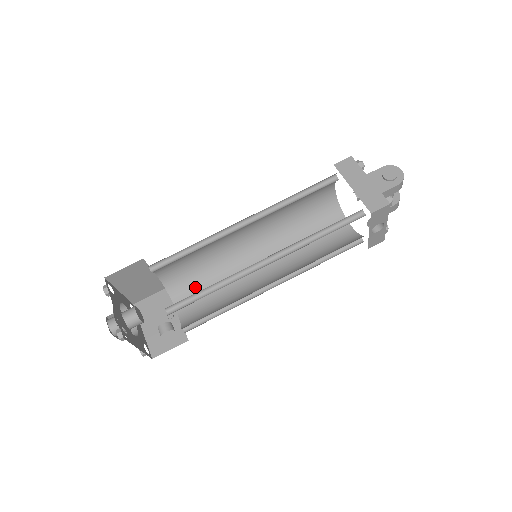
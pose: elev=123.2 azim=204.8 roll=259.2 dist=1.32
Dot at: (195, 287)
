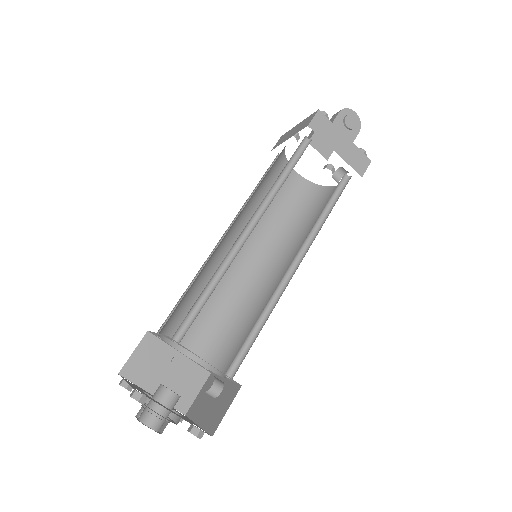
Dot at: occluded
